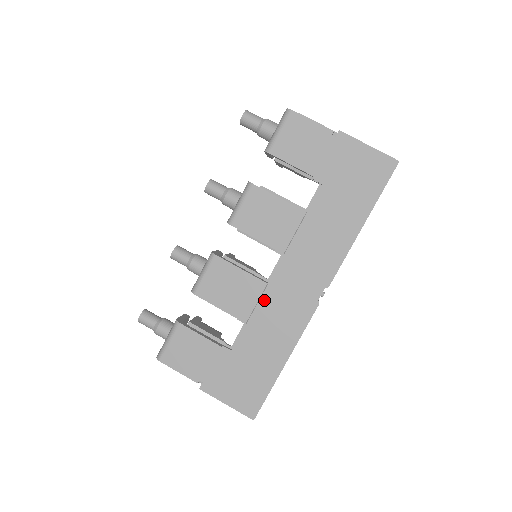
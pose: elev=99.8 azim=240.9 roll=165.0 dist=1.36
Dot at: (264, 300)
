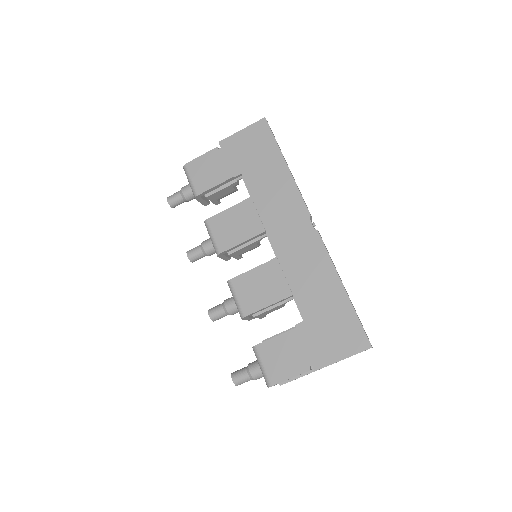
Dot at: (285, 268)
